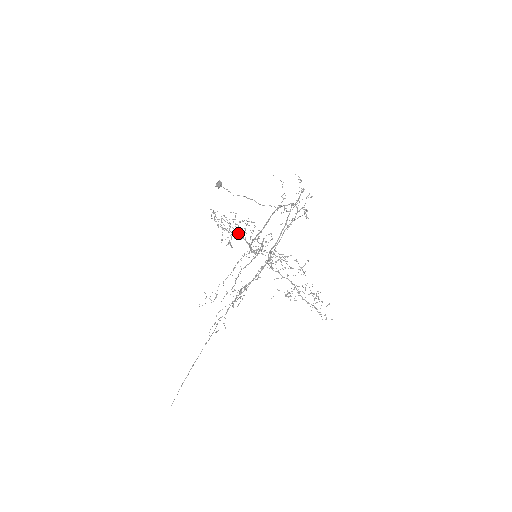
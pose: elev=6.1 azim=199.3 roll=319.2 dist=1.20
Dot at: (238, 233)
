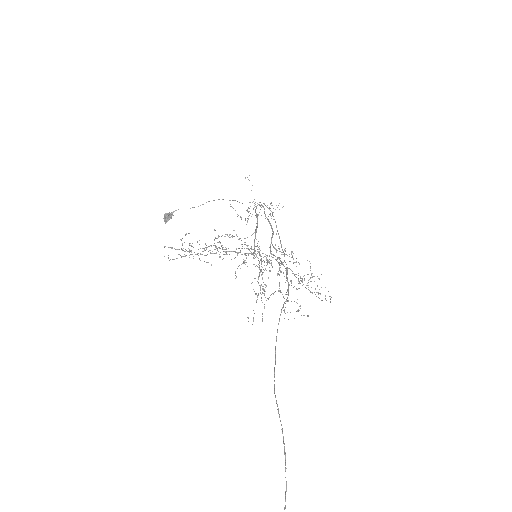
Dot at: (232, 236)
